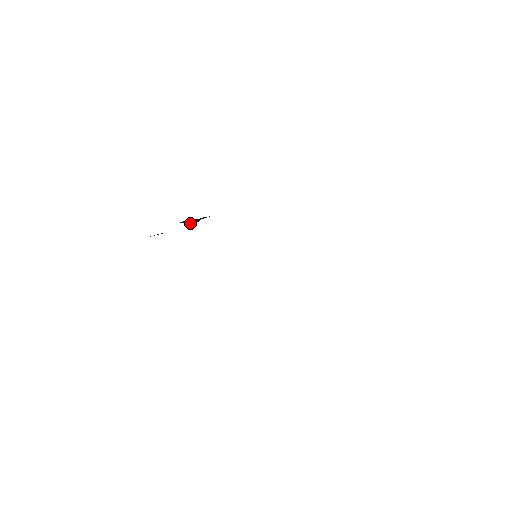
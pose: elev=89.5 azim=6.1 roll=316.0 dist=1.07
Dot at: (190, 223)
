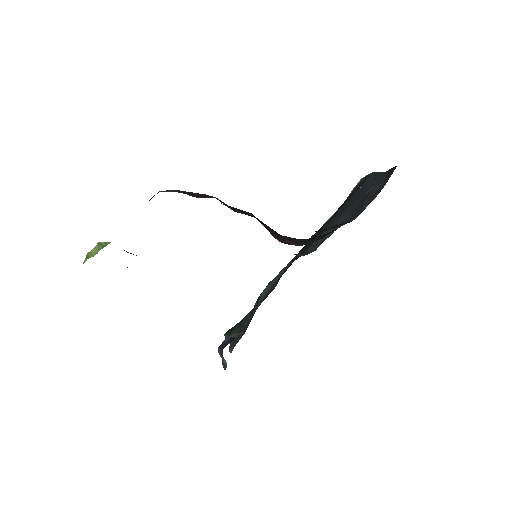
Dot at: (273, 235)
